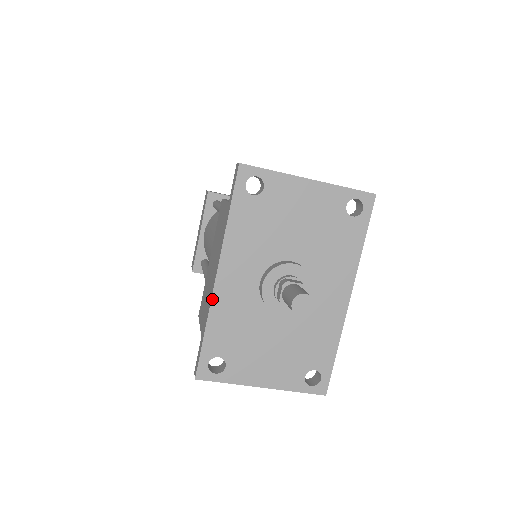
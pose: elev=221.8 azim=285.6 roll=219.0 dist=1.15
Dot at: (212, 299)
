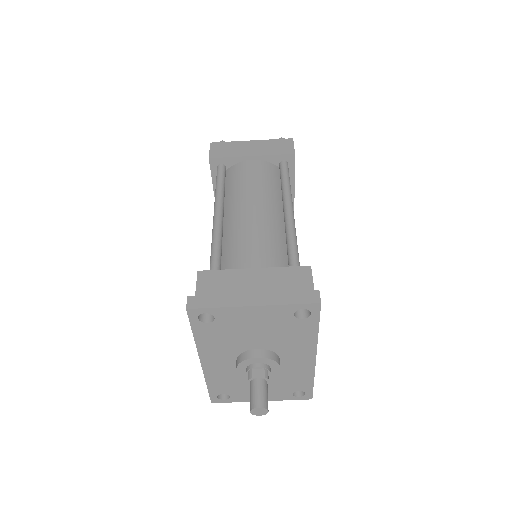
Dot at: (204, 373)
